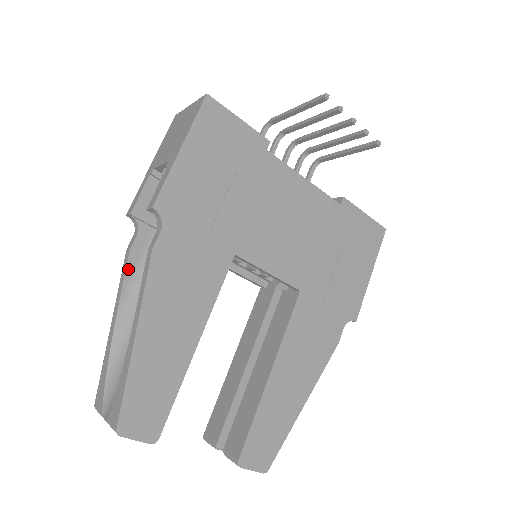
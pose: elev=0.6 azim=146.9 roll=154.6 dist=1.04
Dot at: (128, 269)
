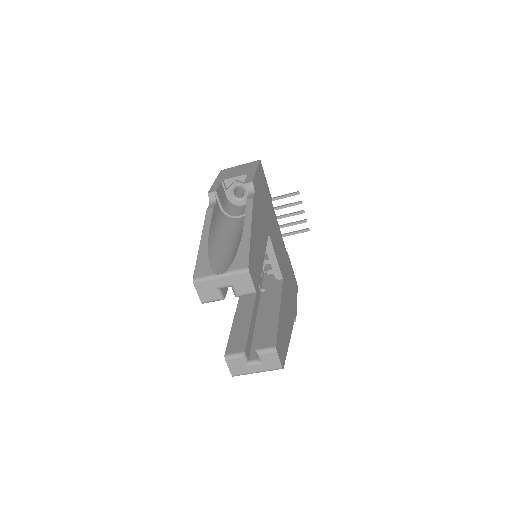
Dot at: (212, 216)
